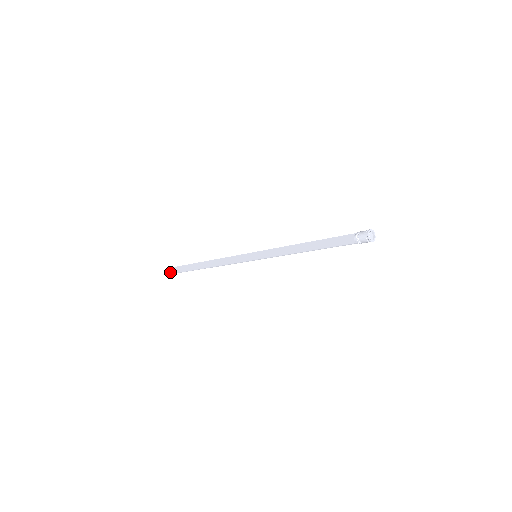
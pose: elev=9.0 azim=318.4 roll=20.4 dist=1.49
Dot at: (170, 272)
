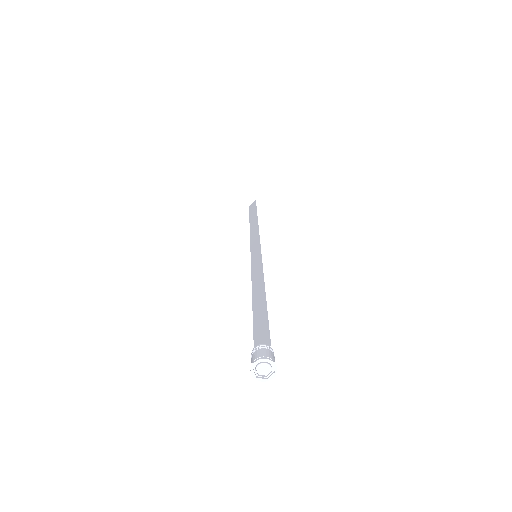
Dot at: occluded
